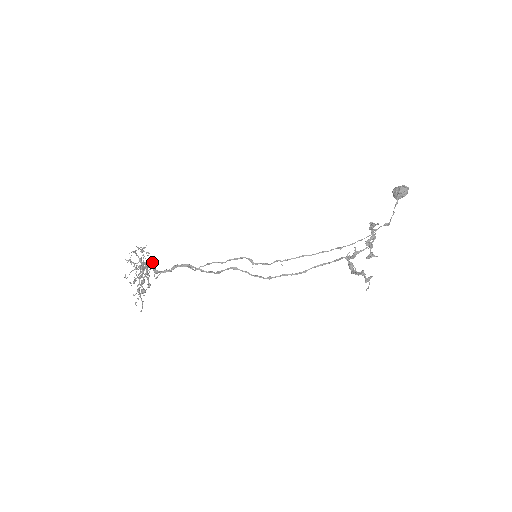
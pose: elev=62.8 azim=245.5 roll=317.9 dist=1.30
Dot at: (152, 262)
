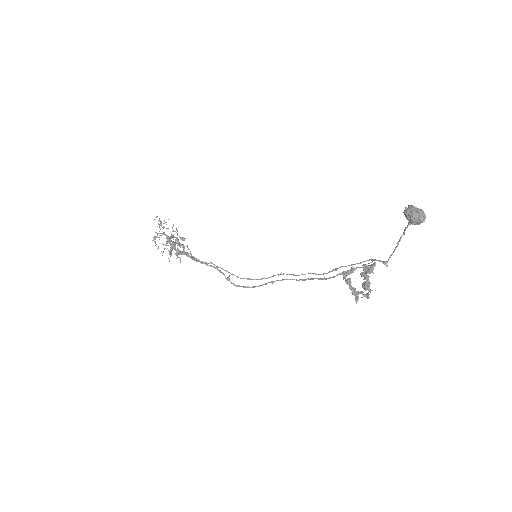
Dot at: occluded
